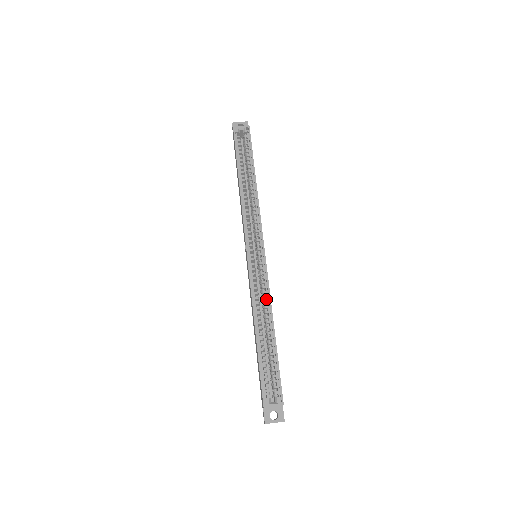
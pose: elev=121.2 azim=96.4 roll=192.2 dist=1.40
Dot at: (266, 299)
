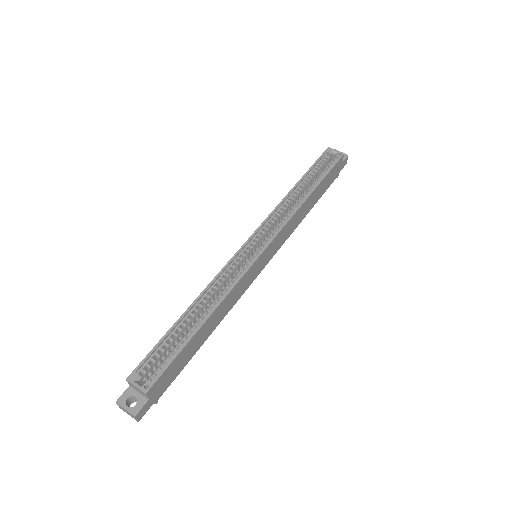
Dot at: occluded
